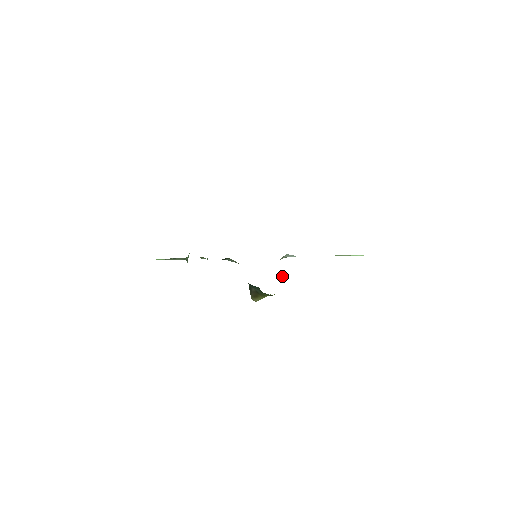
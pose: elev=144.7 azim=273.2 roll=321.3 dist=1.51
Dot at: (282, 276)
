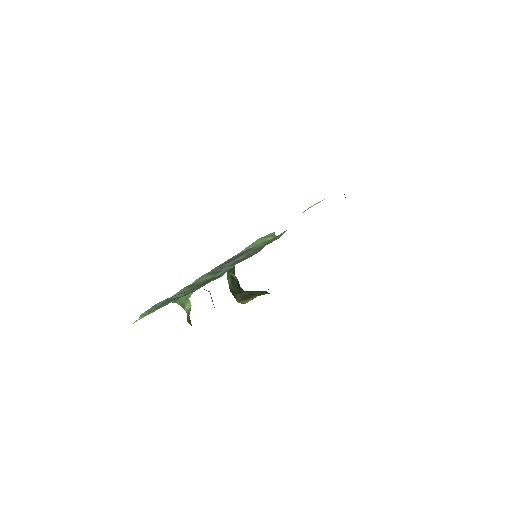
Dot at: occluded
